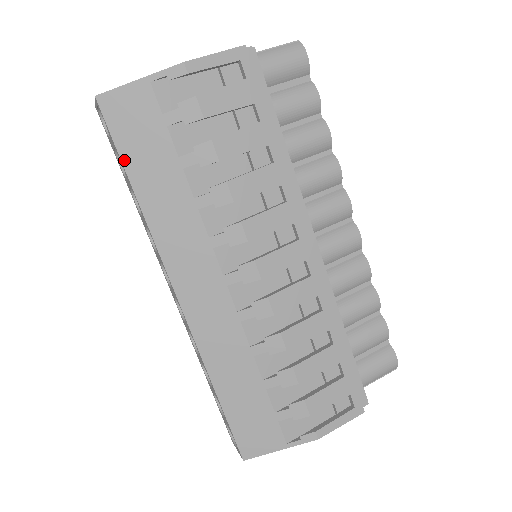
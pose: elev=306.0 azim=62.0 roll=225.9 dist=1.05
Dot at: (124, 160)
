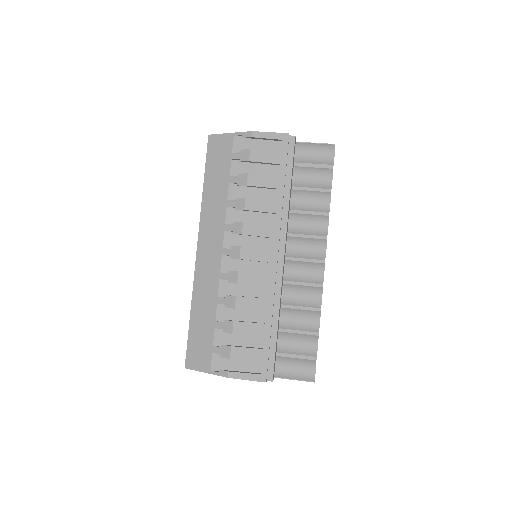
Dot at: (206, 169)
